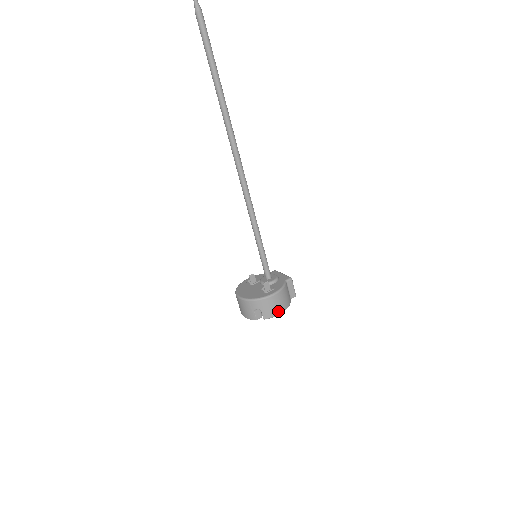
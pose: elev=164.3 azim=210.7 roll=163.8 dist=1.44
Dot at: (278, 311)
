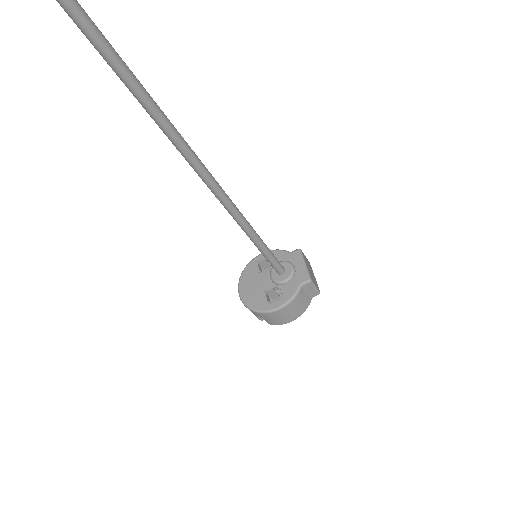
Dot at: (286, 321)
